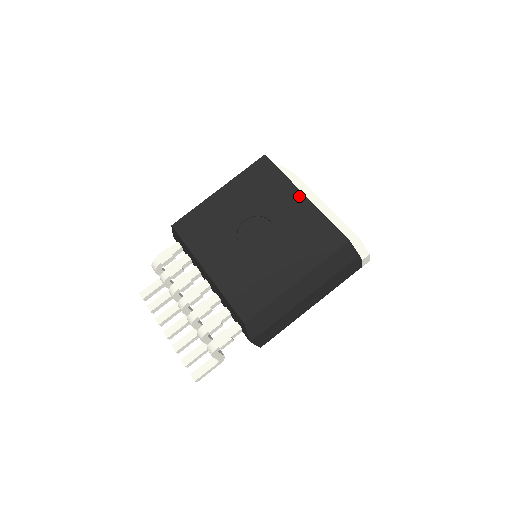
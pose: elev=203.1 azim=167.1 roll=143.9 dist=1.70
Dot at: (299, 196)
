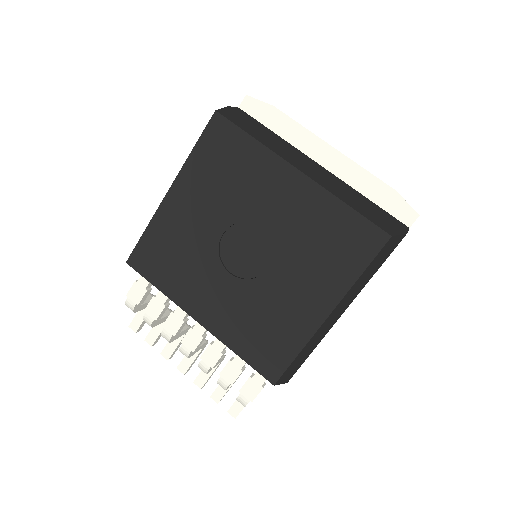
Dot at: (292, 175)
